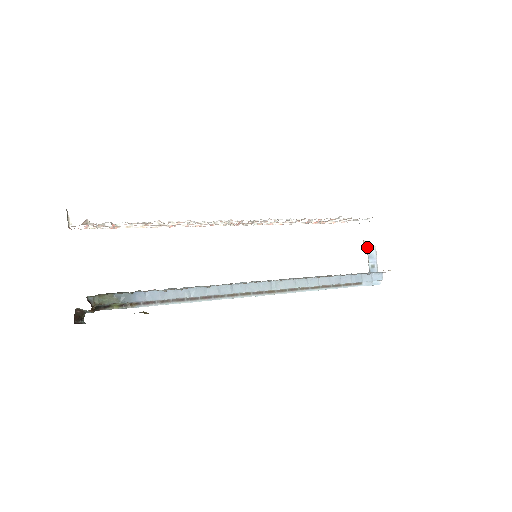
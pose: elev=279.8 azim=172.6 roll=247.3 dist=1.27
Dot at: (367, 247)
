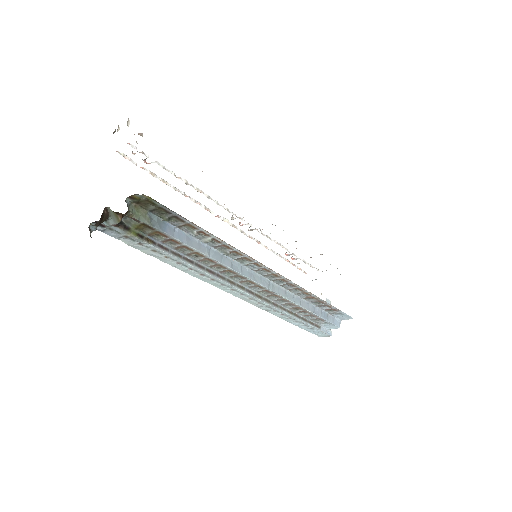
Dot at: occluded
